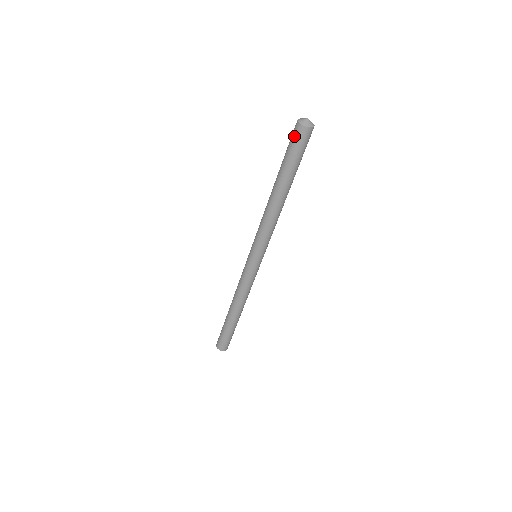
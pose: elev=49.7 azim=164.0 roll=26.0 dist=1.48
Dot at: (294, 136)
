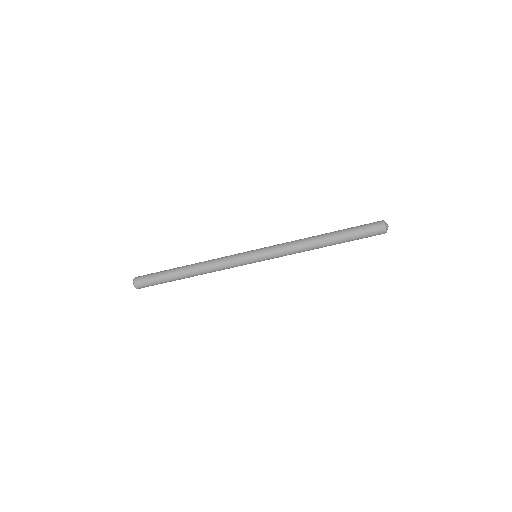
Dot at: (375, 232)
